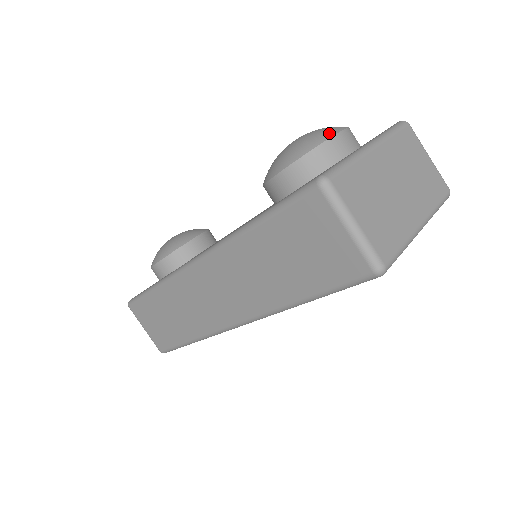
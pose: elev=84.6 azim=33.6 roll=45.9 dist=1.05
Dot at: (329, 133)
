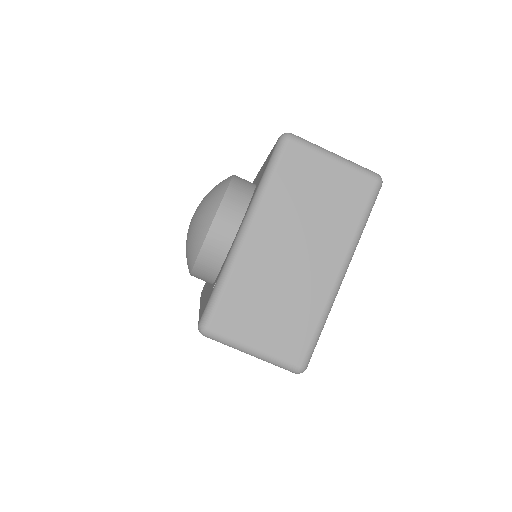
Dot at: (203, 229)
